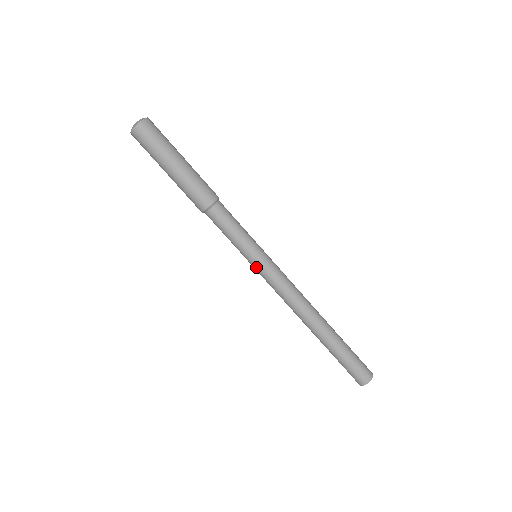
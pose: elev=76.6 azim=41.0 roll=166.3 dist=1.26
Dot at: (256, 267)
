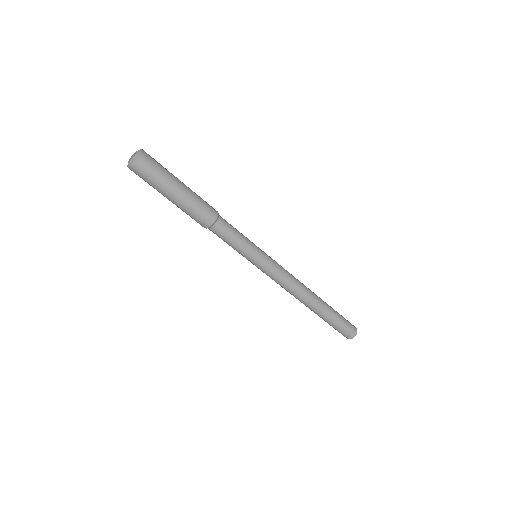
Dot at: occluded
